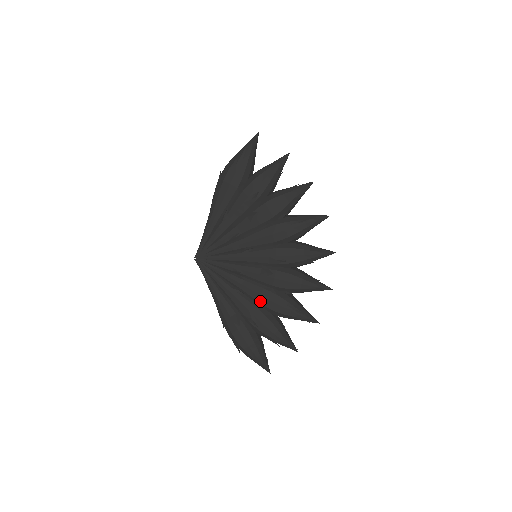
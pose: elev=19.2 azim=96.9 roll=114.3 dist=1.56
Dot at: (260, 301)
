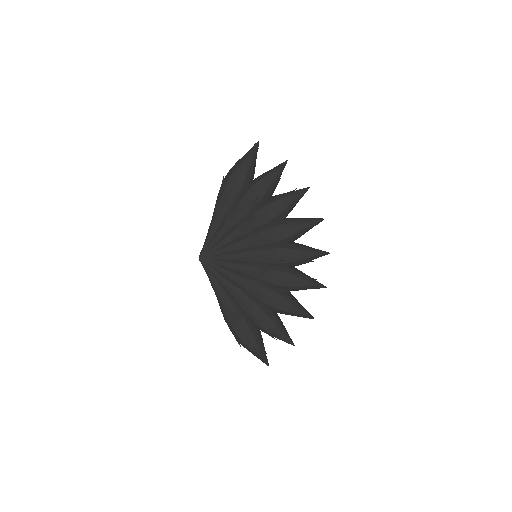
Dot at: (260, 298)
